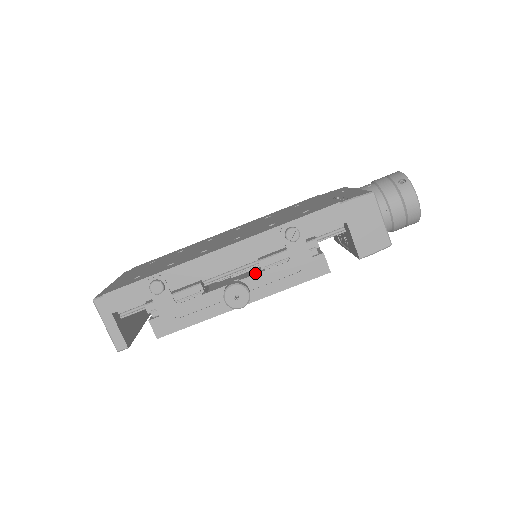
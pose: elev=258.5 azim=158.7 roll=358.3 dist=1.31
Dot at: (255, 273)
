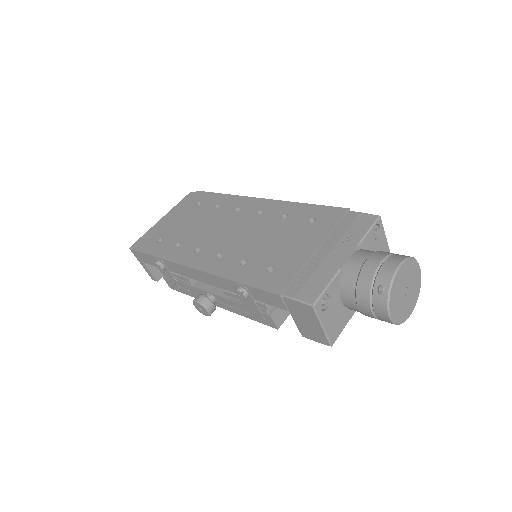
Dot at: occluded
